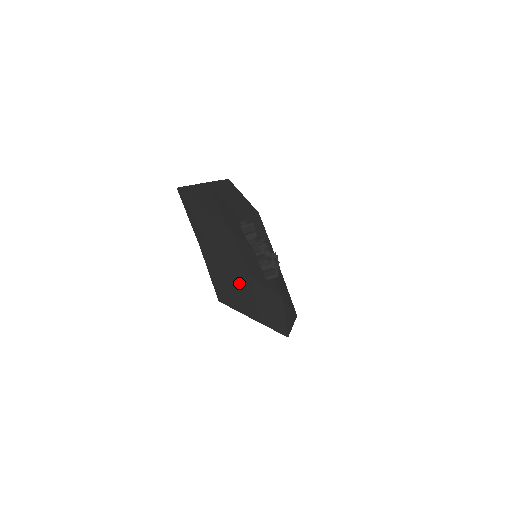
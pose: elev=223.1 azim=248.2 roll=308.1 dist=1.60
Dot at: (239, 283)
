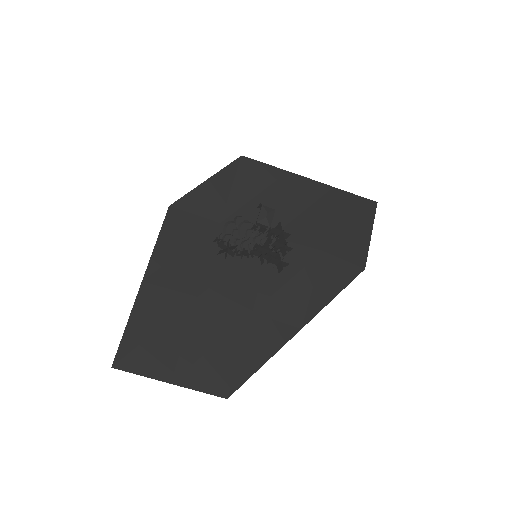
Dot at: (242, 343)
